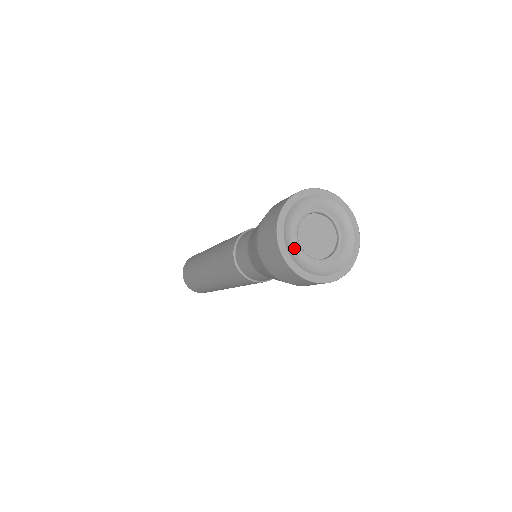
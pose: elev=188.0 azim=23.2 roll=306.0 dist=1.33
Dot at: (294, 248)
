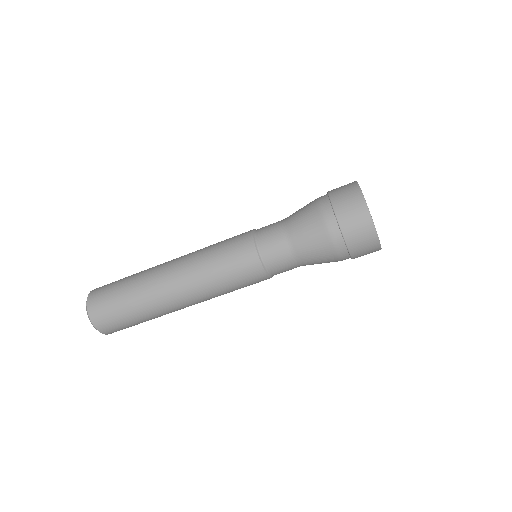
Dot at: occluded
